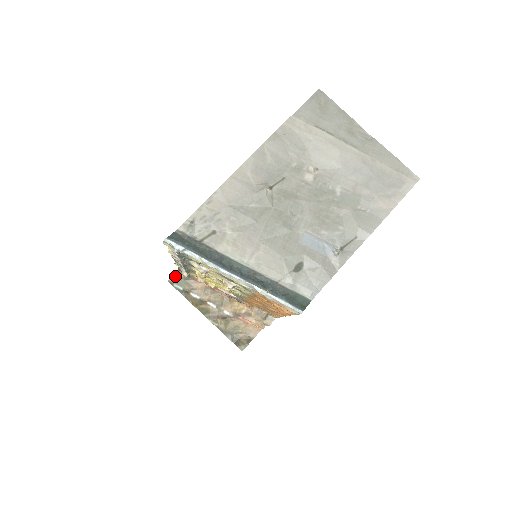
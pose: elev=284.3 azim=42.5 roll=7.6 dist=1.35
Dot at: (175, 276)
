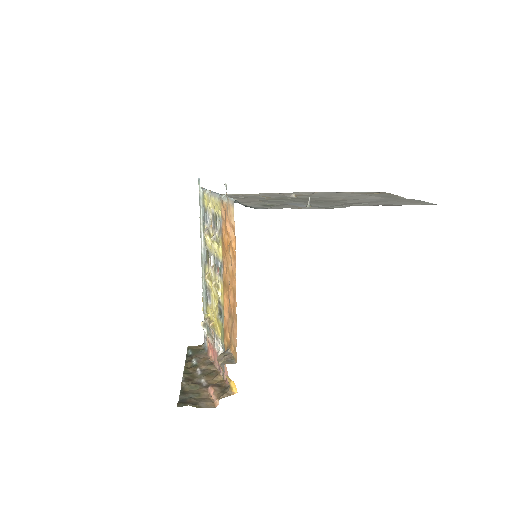
Dot at: (197, 346)
